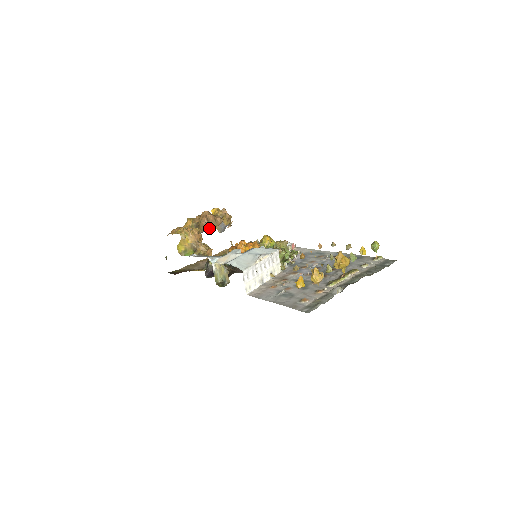
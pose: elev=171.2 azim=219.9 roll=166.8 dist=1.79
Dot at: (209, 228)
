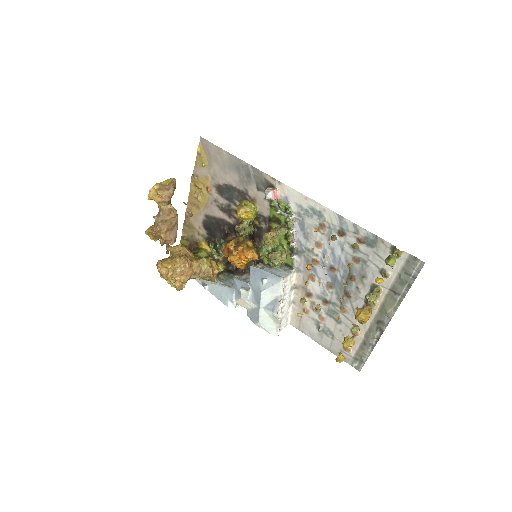
Dot at: (176, 232)
